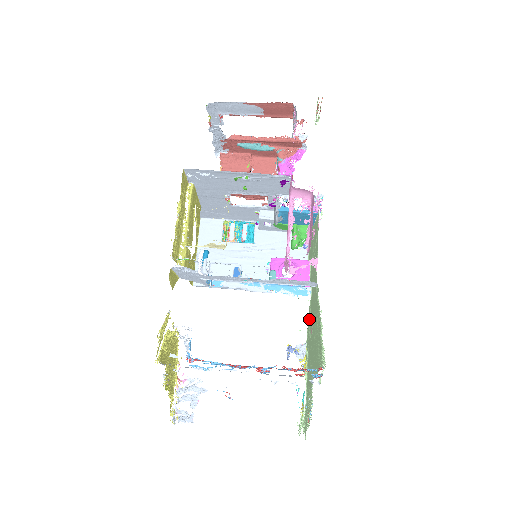
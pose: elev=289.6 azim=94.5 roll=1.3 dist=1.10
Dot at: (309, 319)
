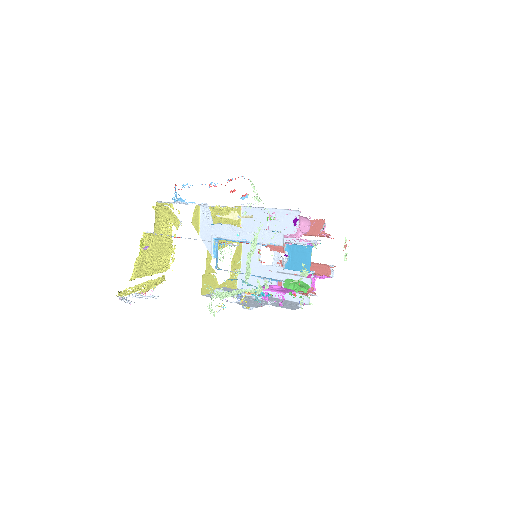
Dot at: occluded
